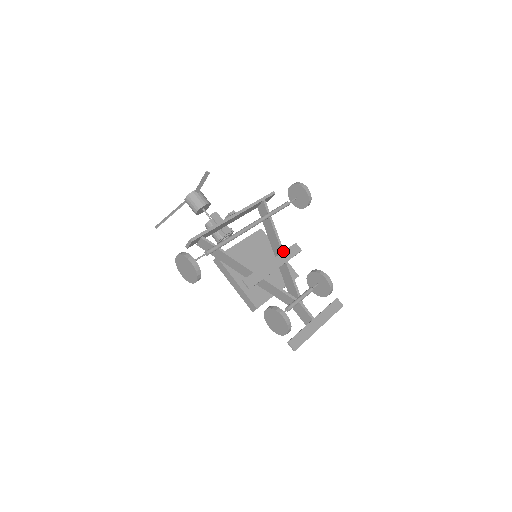
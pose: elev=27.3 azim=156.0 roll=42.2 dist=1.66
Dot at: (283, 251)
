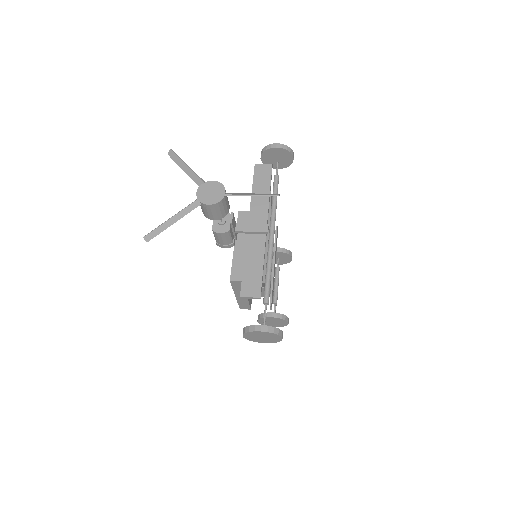
Dot at: occluded
